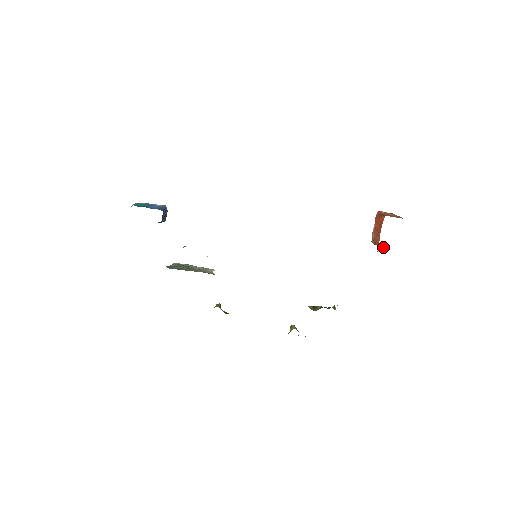
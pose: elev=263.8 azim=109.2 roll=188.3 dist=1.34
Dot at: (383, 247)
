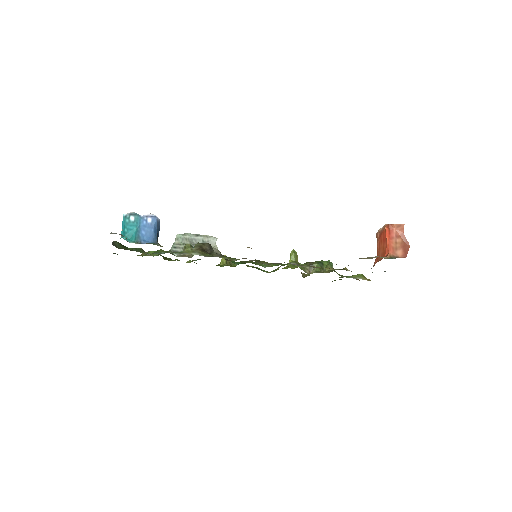
Dot at: occluded
